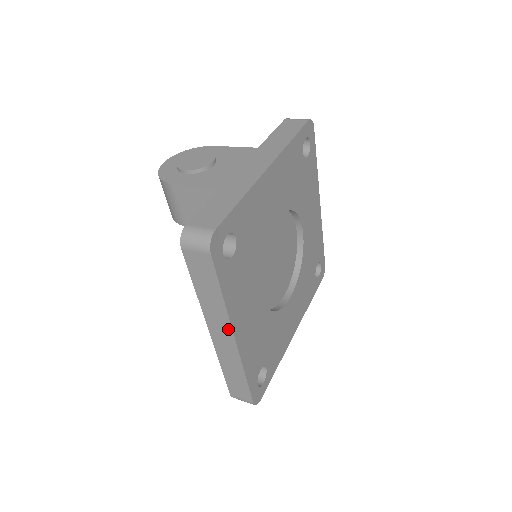
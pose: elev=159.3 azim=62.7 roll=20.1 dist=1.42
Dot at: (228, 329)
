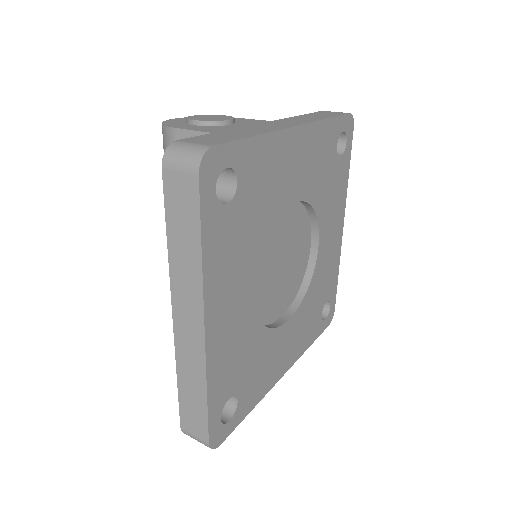
Dot at: (198, 309)
